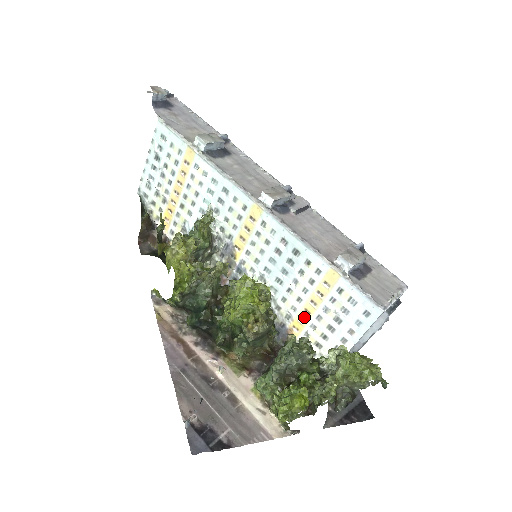
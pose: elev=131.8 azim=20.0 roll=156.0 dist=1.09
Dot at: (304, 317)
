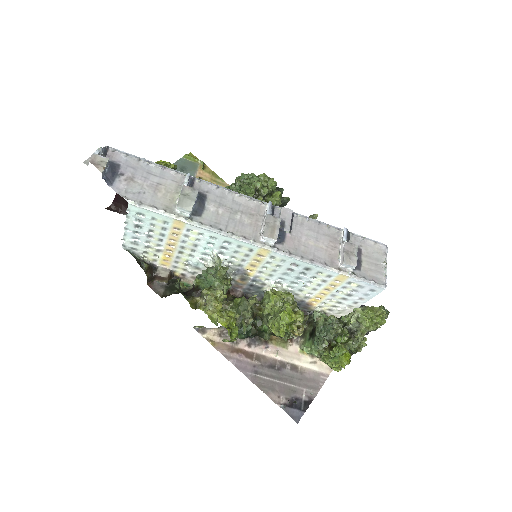
Dot at: (320, 296)
